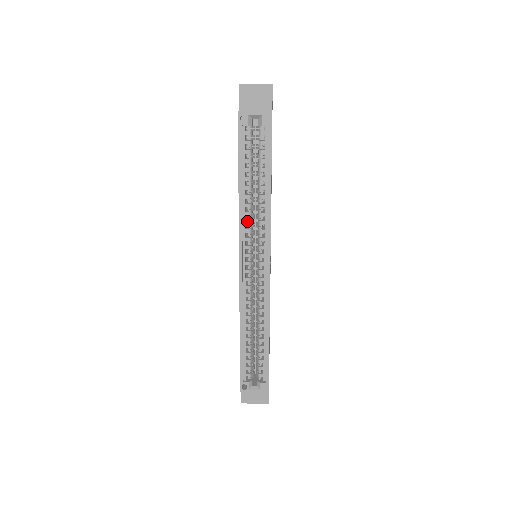
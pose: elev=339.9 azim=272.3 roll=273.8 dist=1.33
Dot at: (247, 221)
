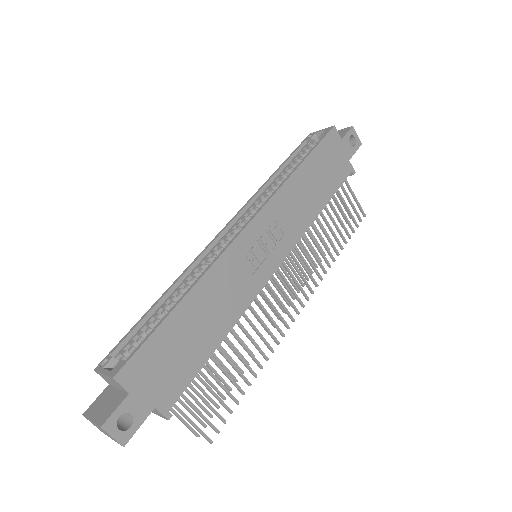
Dot at: (261, 198)
